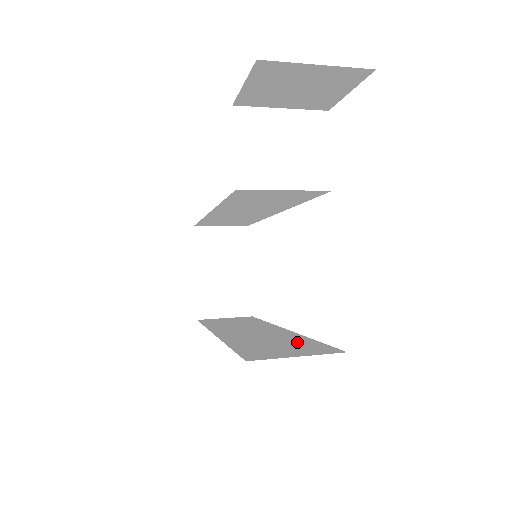
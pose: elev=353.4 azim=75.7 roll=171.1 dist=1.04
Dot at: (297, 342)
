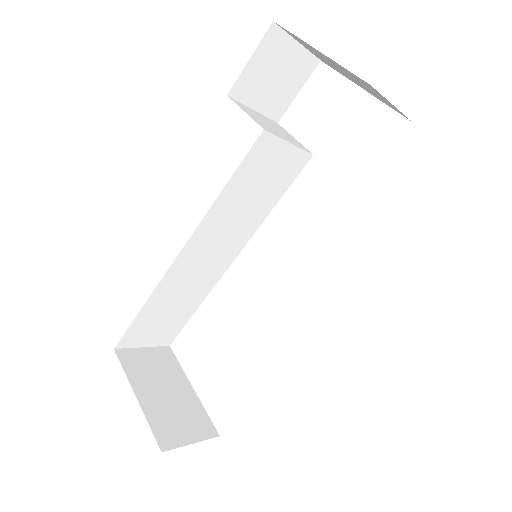
Dot at: occluded
